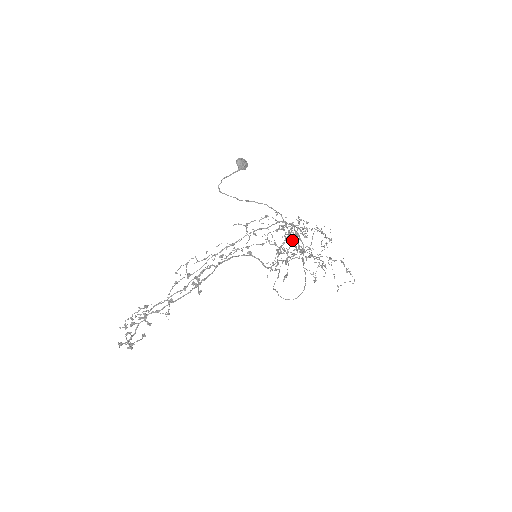
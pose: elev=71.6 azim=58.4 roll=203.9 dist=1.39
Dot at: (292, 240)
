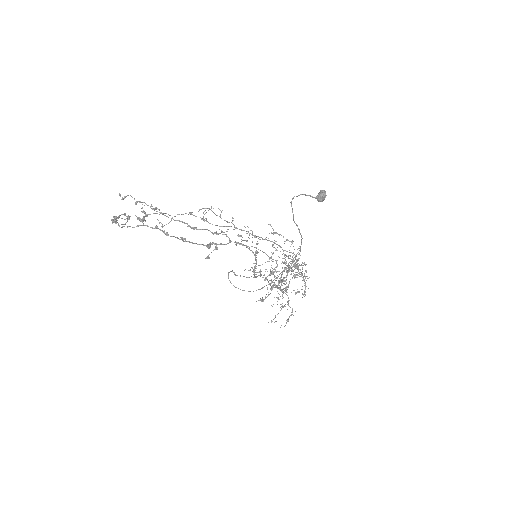
Dot at: (285, 269)
